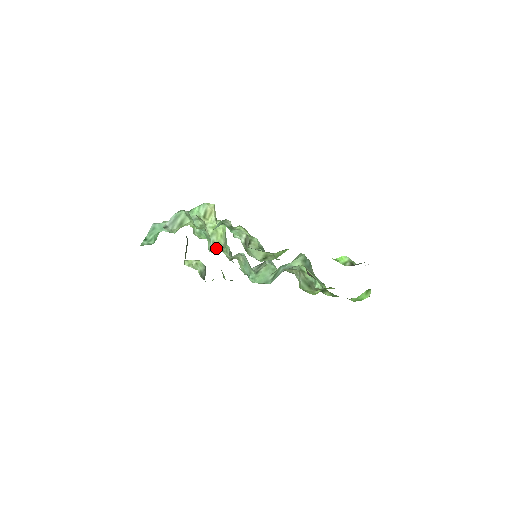
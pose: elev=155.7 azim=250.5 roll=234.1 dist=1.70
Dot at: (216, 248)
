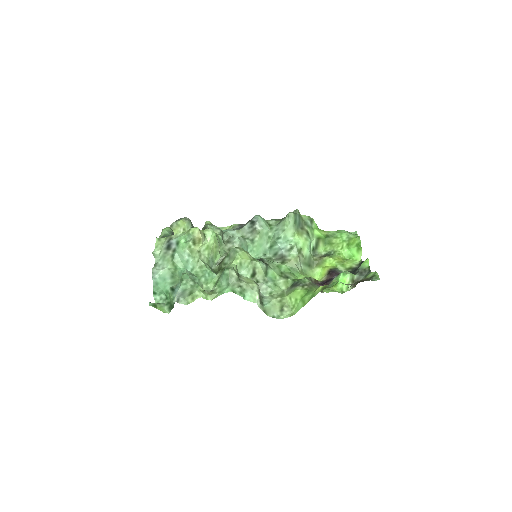
Dot at: (215, 258)
